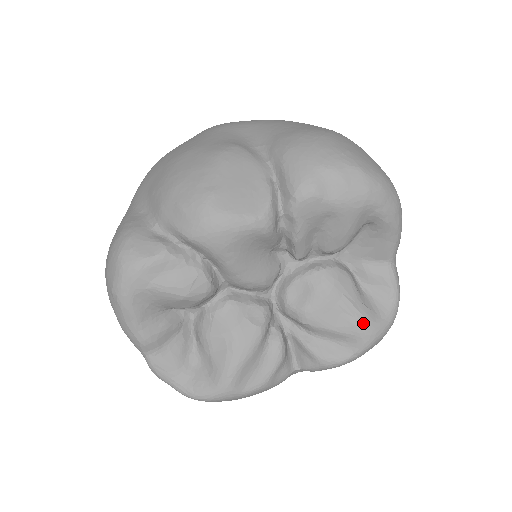
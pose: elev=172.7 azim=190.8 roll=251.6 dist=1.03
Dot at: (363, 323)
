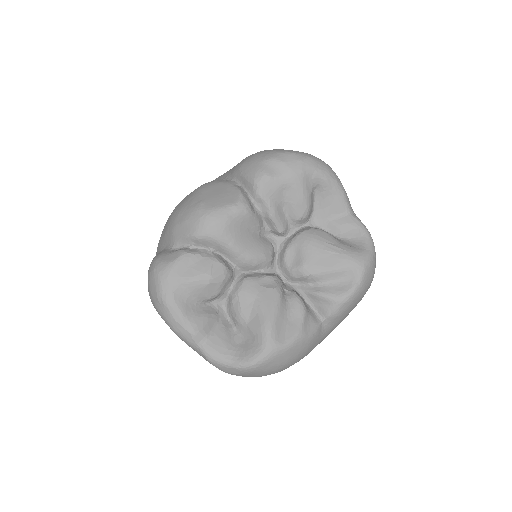
Dot at: (349, 255)
